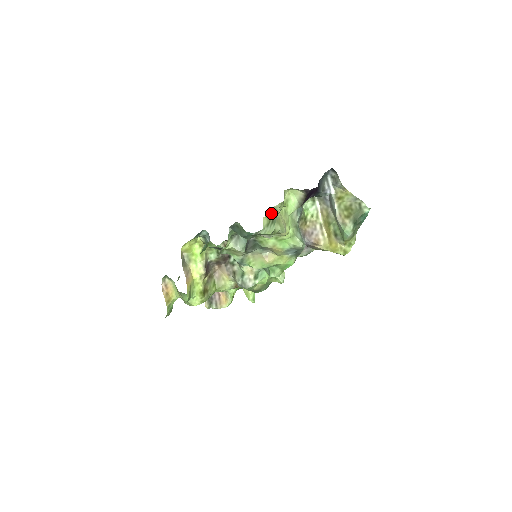
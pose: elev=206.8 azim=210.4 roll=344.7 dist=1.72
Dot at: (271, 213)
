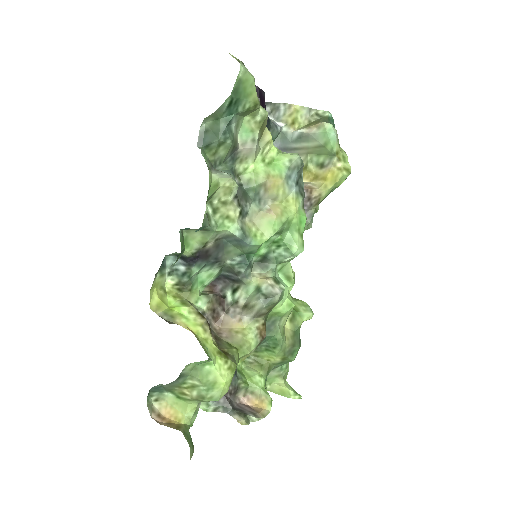
Dot at: occluded
